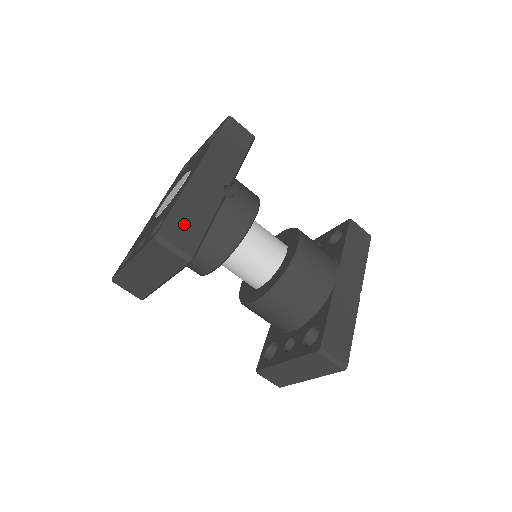
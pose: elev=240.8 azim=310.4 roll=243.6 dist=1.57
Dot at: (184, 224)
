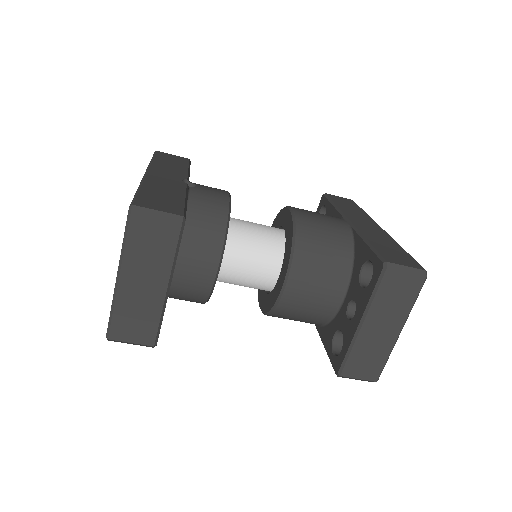
Dot at: (156, 199)
